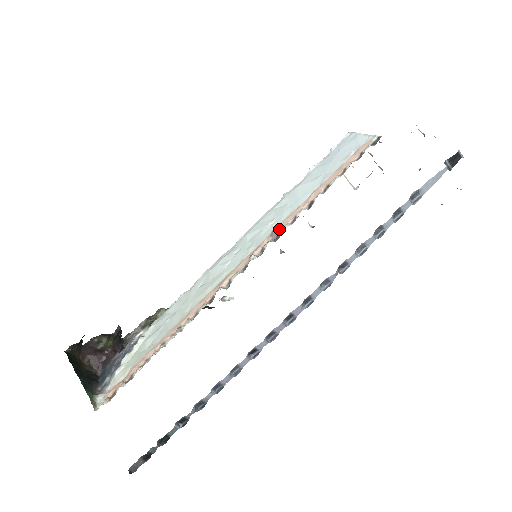
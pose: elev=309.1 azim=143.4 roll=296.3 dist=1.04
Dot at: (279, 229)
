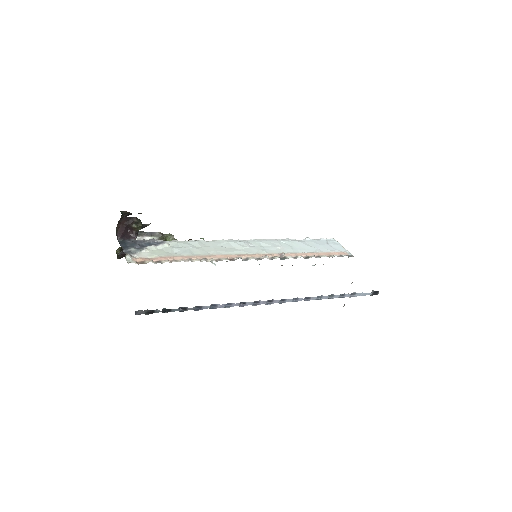
Dot at: (286, 255)
